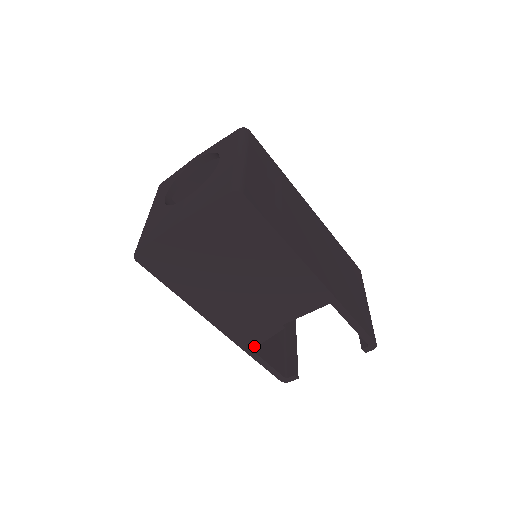
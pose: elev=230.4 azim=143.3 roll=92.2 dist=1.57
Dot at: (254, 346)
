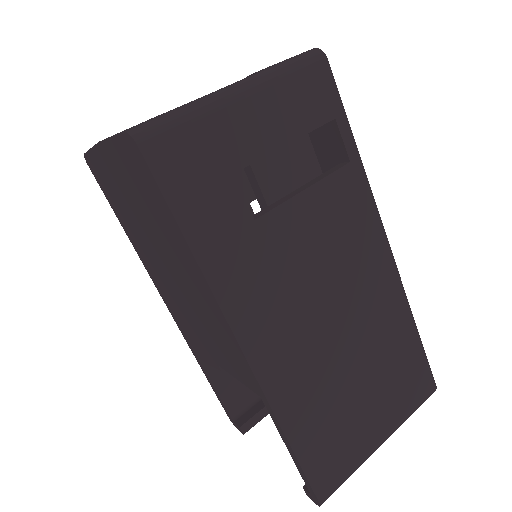
Dot at: (199, 357)
